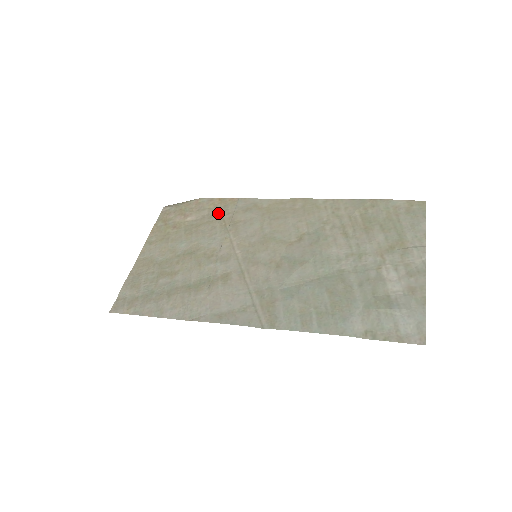
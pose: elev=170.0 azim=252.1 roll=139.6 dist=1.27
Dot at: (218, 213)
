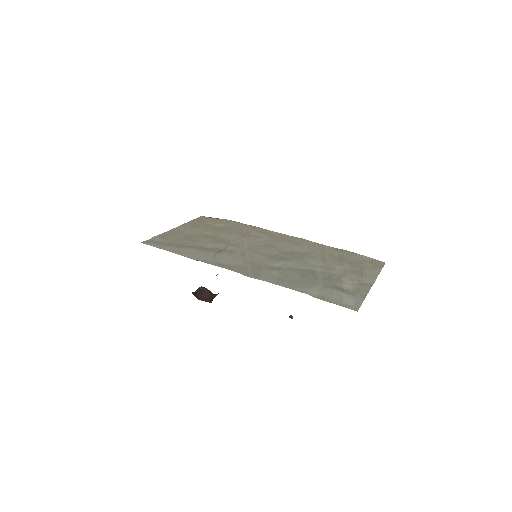
Dot at: (239, 228)
